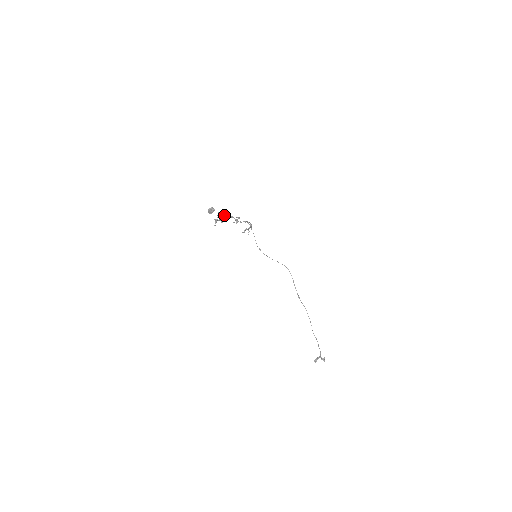
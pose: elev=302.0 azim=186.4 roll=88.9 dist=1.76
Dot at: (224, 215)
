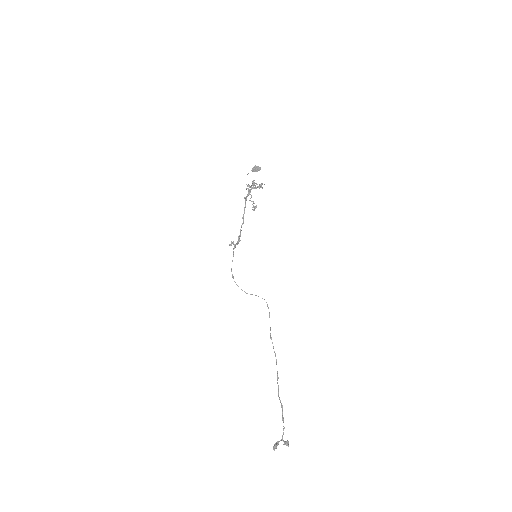
Dot at: (261, 184)
